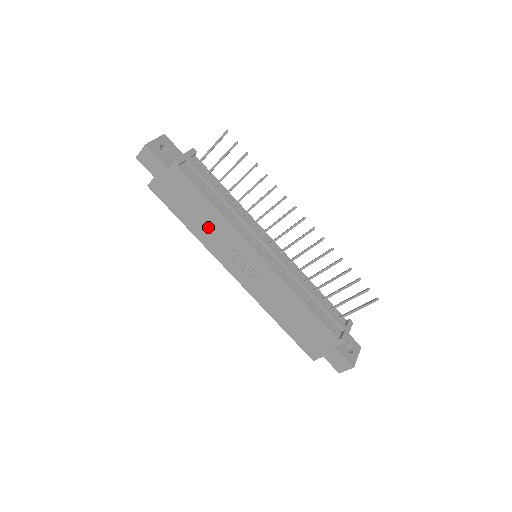
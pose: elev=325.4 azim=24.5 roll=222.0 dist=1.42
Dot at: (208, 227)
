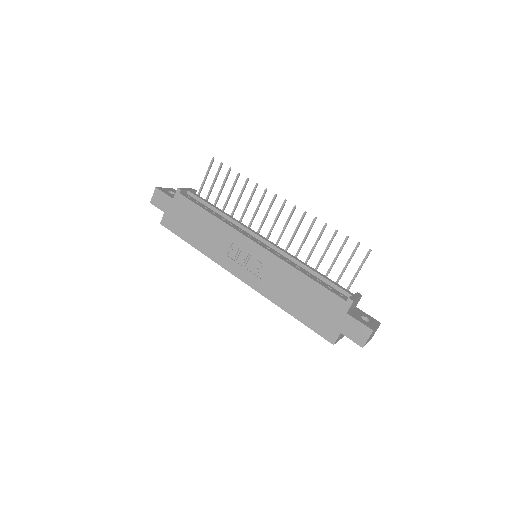
Dot at: (210, 237)
